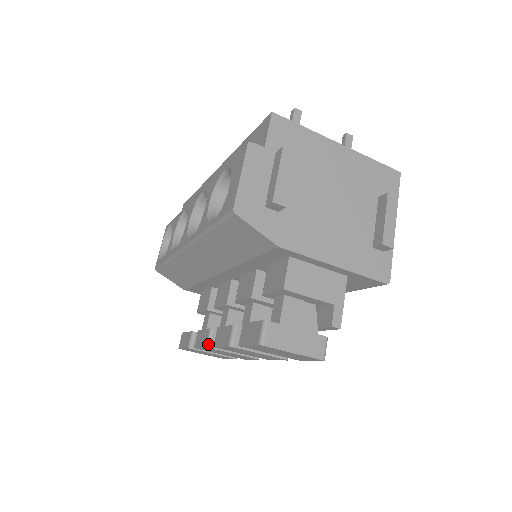
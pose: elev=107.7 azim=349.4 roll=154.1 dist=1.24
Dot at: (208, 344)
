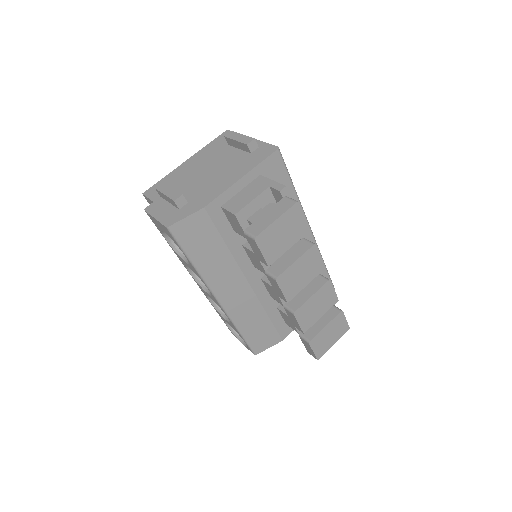
Dot at: (292, 312)
